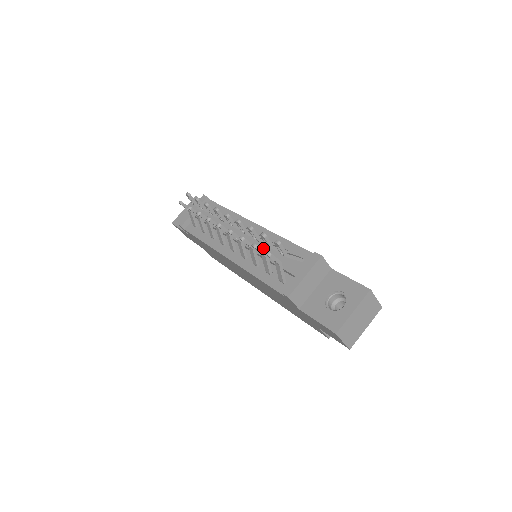
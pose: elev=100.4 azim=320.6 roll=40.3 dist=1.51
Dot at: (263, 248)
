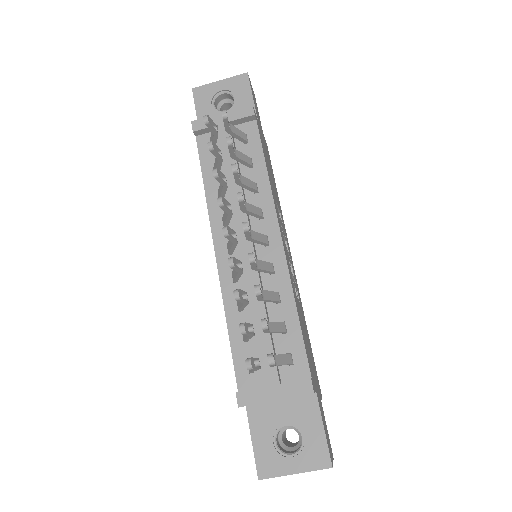
Dot at: occluded
